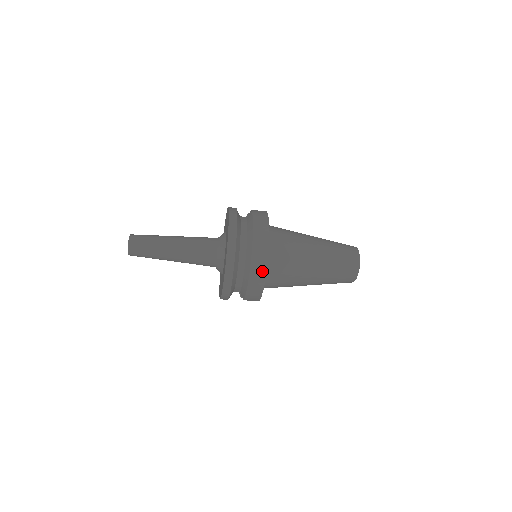
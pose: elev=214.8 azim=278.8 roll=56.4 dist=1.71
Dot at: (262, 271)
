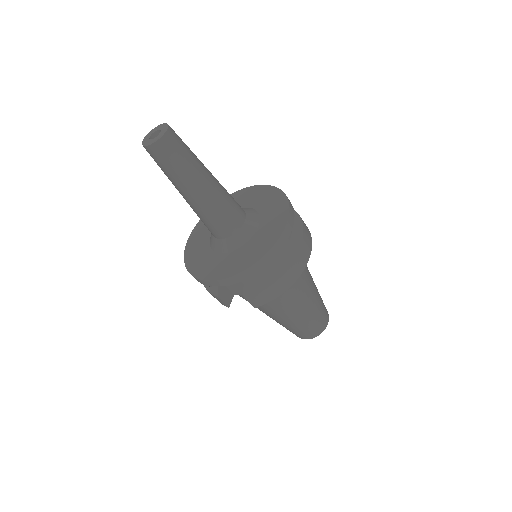
Dot at: (300, 269)
